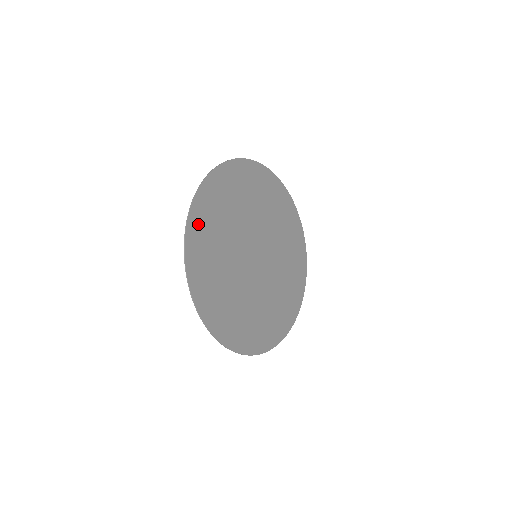
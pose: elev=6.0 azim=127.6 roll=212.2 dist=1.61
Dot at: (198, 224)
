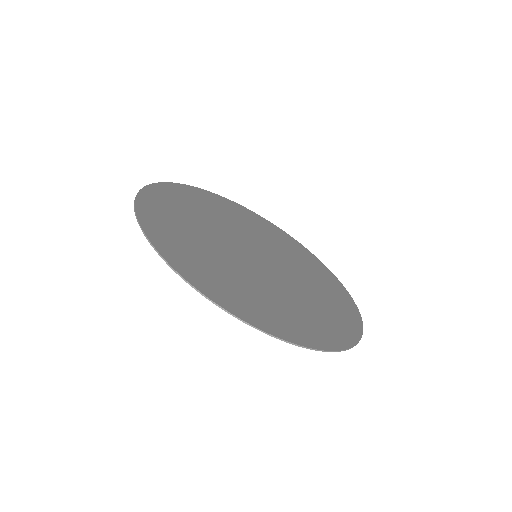
Dot at: (153, 205)
